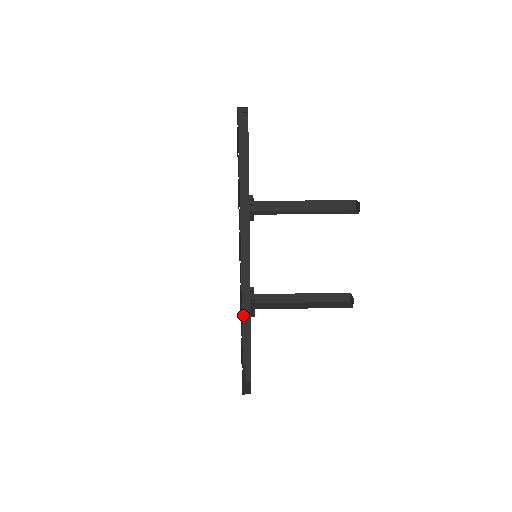
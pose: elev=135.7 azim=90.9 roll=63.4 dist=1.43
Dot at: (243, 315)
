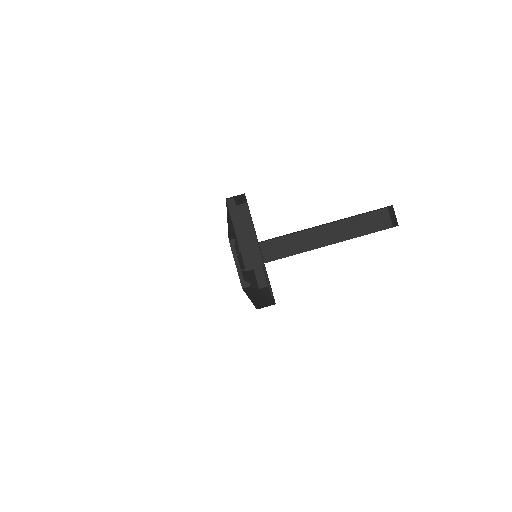
Dot at: (229, 235)
